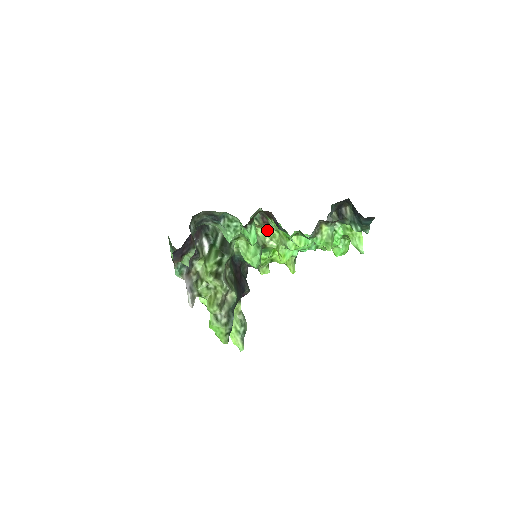
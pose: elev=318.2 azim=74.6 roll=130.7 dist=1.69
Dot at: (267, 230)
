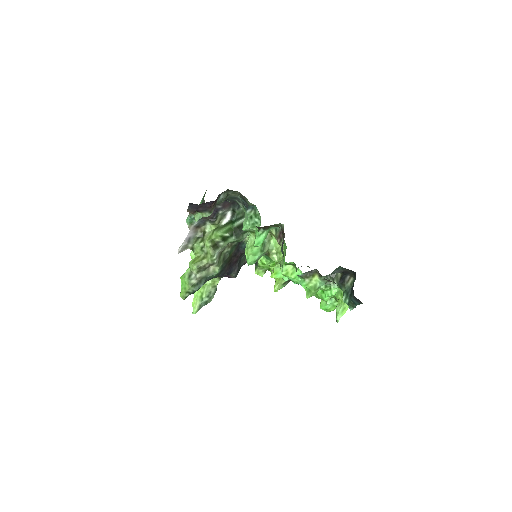
Dot at: occluded
